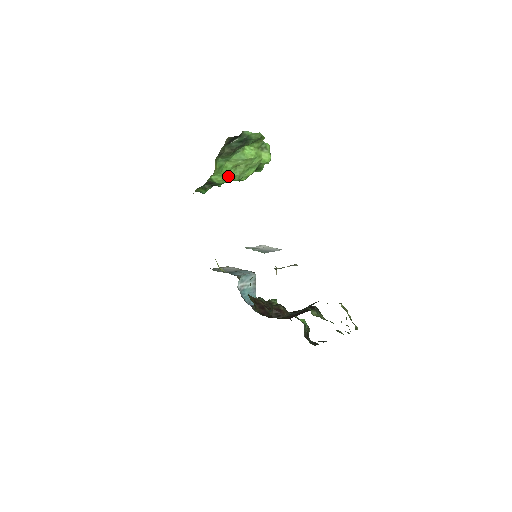
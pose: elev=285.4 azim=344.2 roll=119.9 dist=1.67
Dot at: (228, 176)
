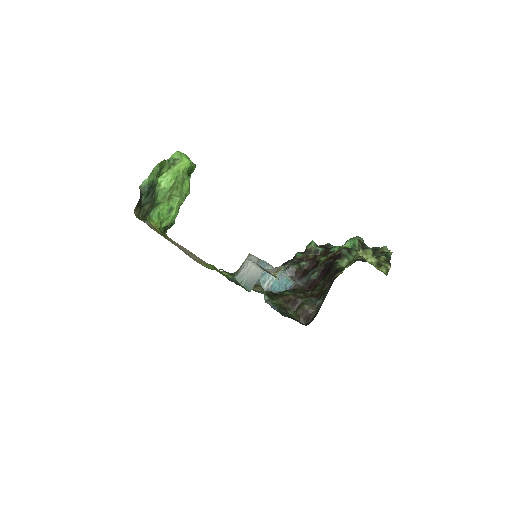
Dot at: (173, 211)
